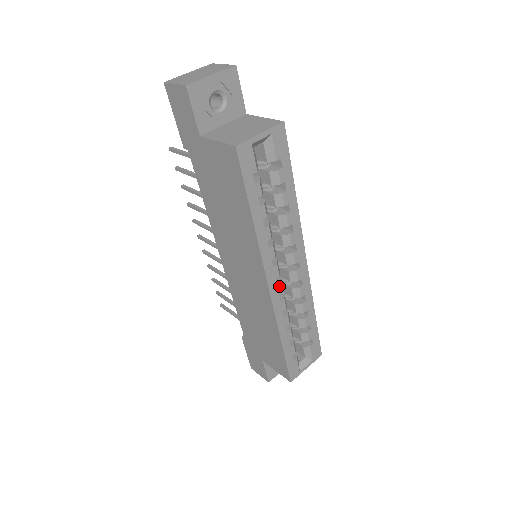
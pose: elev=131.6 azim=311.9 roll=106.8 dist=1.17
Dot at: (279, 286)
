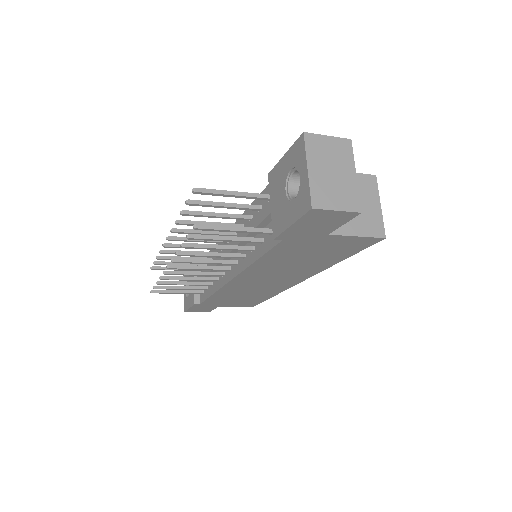
Dot at: occluded
